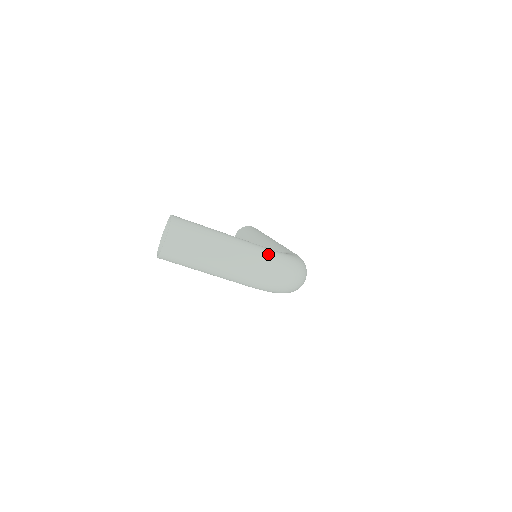
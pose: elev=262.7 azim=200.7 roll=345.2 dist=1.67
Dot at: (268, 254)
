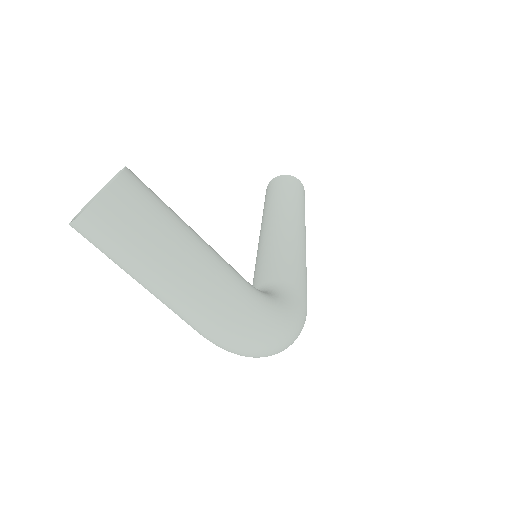
Dot at: (244, 308)
